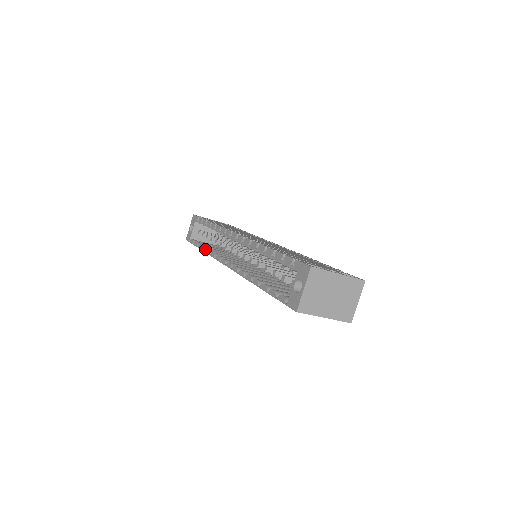
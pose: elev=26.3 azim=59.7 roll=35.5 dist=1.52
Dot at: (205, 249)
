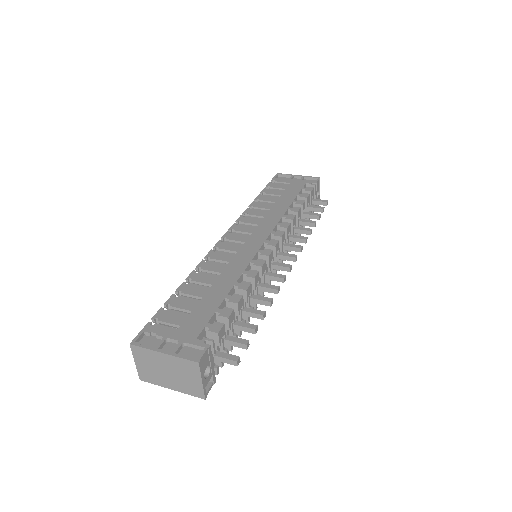
Dot at: occluded
